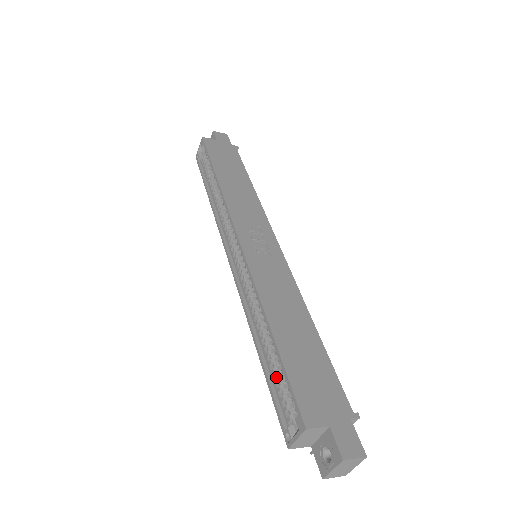
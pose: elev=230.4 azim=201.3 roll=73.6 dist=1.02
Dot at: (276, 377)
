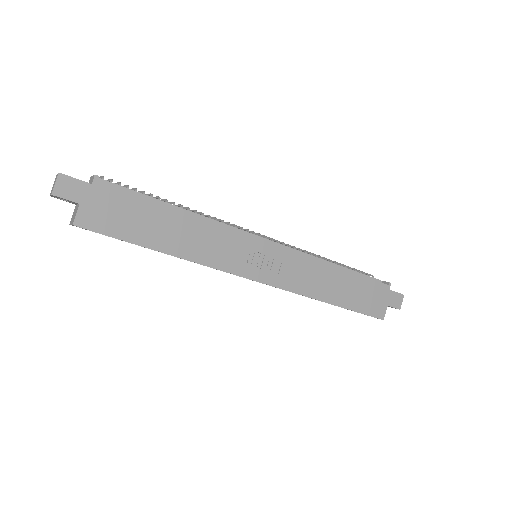
Dot at: occluded
